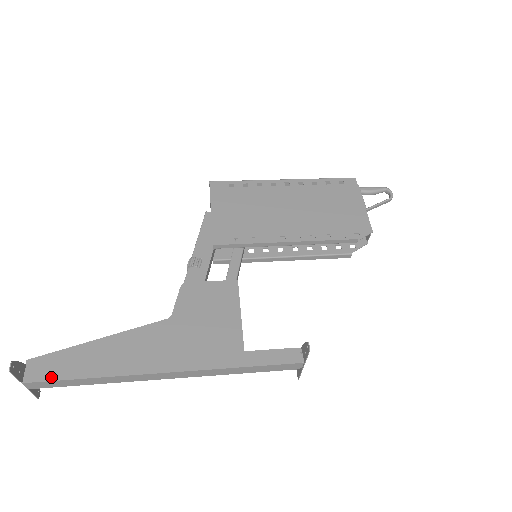
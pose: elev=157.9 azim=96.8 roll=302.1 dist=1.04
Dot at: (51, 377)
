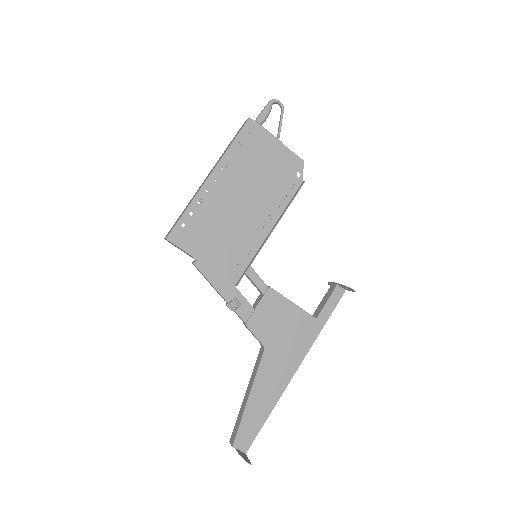
Dot at: (253, 437)
